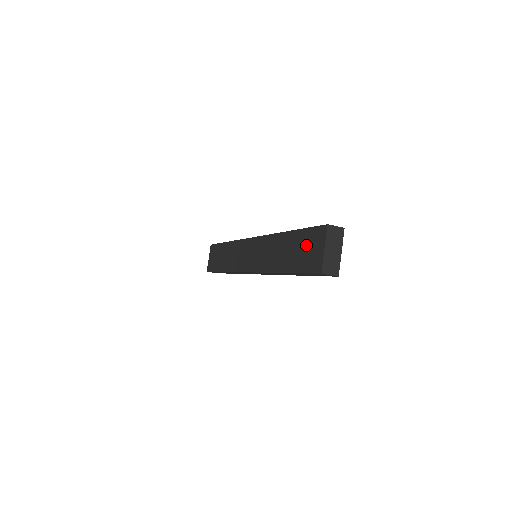
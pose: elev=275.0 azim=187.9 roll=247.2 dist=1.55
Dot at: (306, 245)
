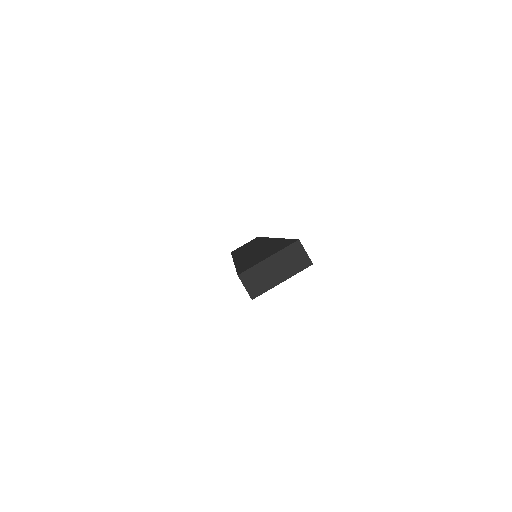
Dot at: (270, 251)
